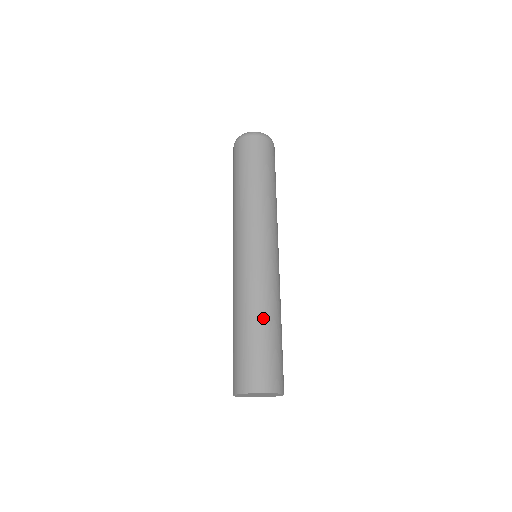
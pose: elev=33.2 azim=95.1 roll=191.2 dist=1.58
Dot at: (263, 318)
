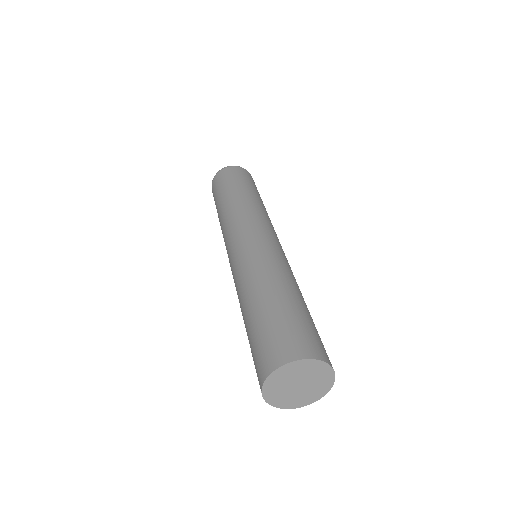
Dot at: (259, 293)
